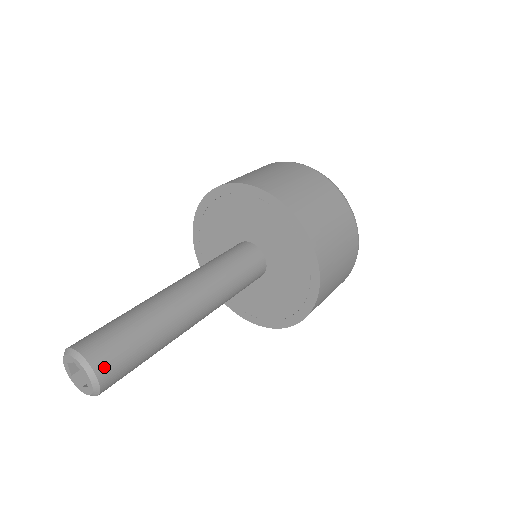
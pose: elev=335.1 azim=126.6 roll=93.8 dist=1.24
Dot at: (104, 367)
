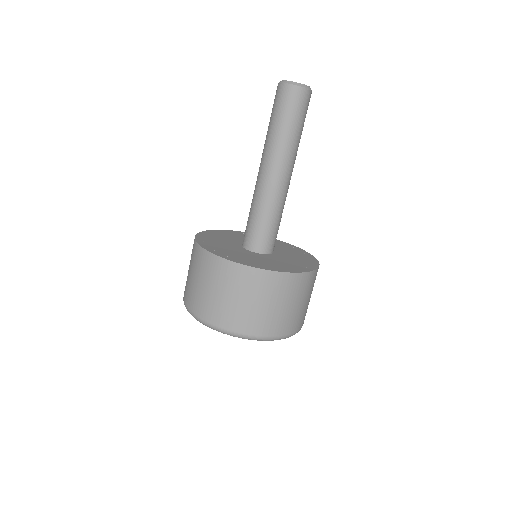
Dot at: occluded
